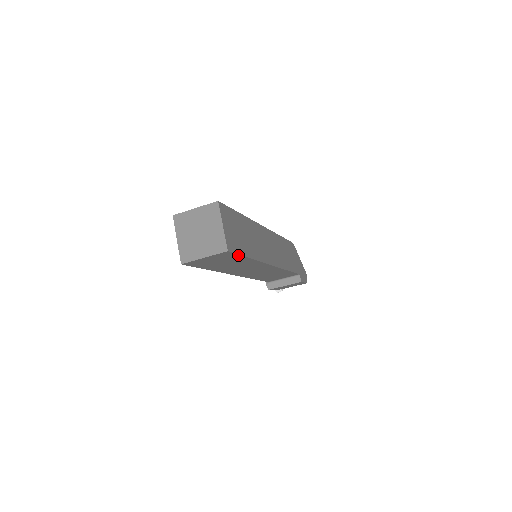
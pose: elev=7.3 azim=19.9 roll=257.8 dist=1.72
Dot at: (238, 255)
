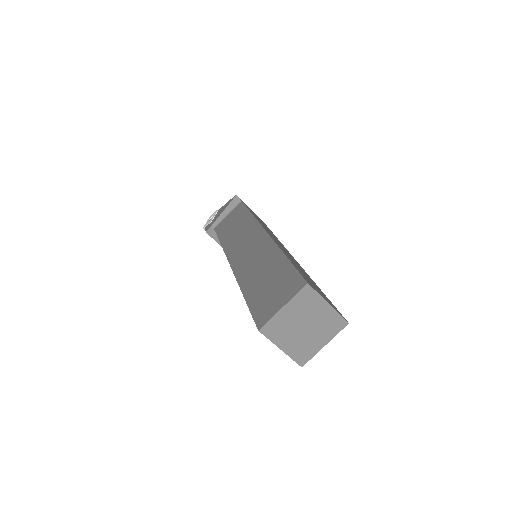
Dot at: occluded
